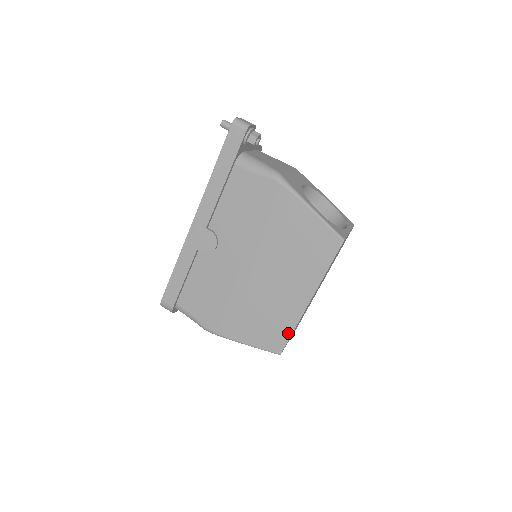
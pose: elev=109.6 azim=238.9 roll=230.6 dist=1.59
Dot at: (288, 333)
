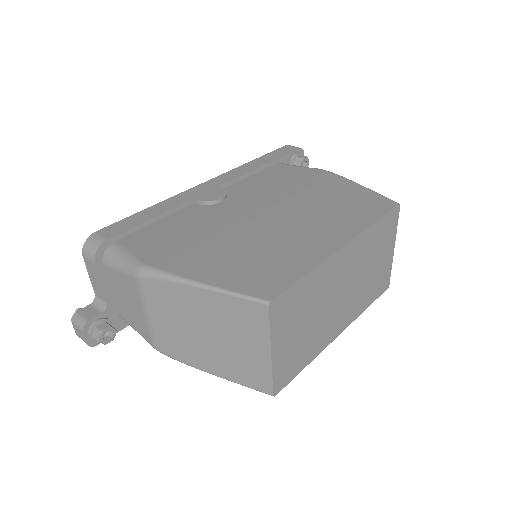
Dot at: (296, 275)
